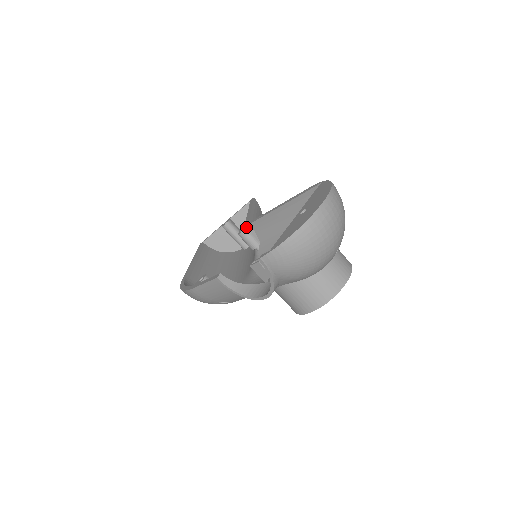
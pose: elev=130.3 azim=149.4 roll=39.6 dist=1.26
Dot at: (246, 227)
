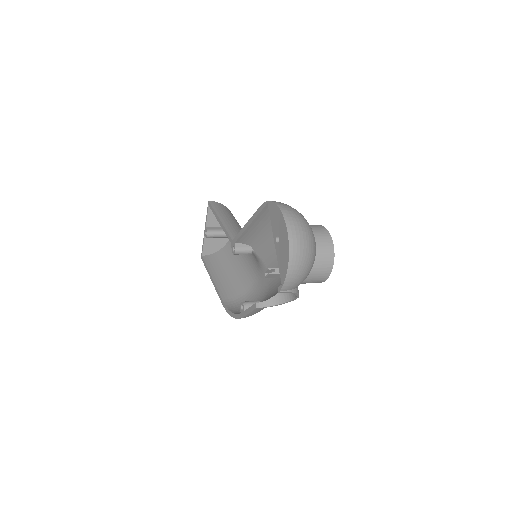
Dot at: (235, 247)
